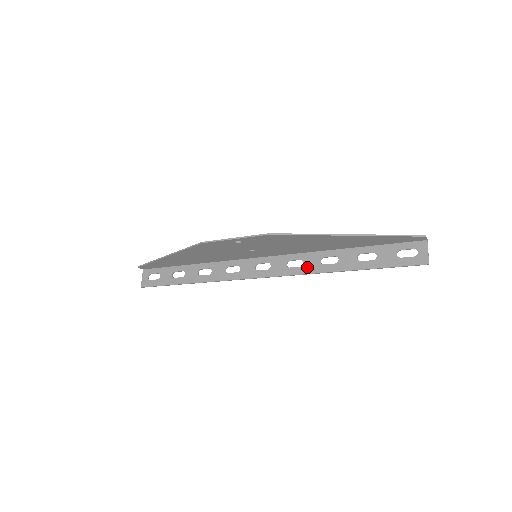
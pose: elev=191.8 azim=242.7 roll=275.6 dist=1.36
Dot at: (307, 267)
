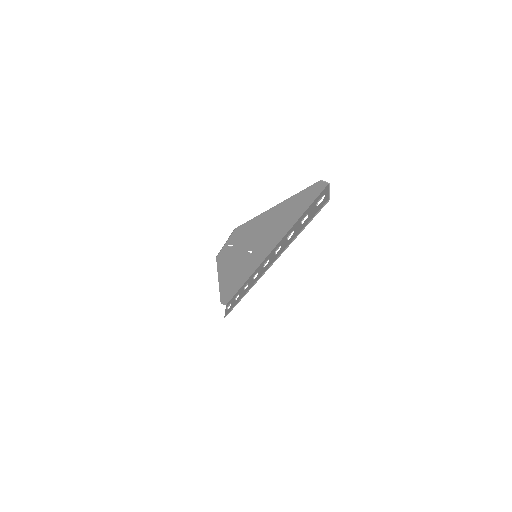
Dot at: (282, 248)
